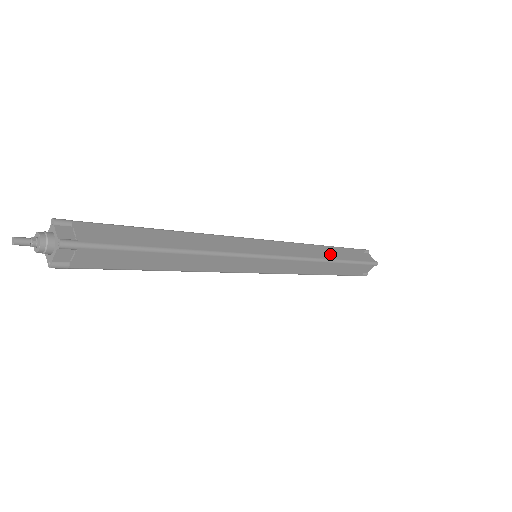
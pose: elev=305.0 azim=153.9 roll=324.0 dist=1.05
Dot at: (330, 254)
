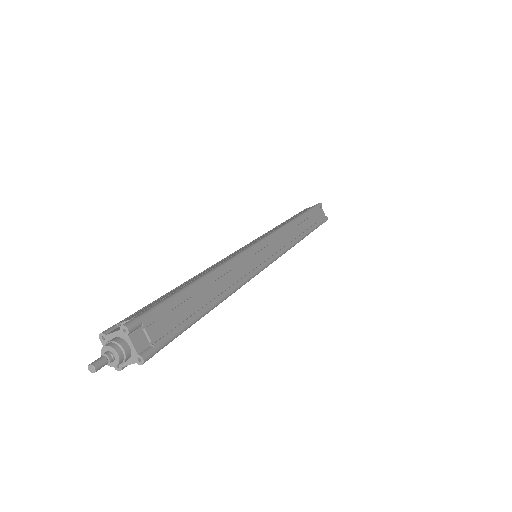
Dot at: (303, 229)
